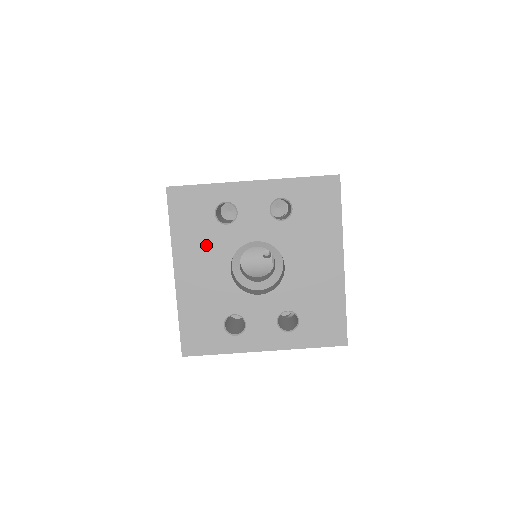
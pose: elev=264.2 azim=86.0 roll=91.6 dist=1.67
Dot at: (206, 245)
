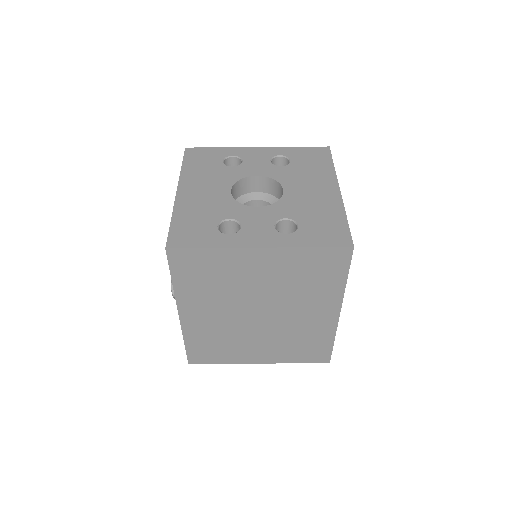
Dot at: (211, 176)
